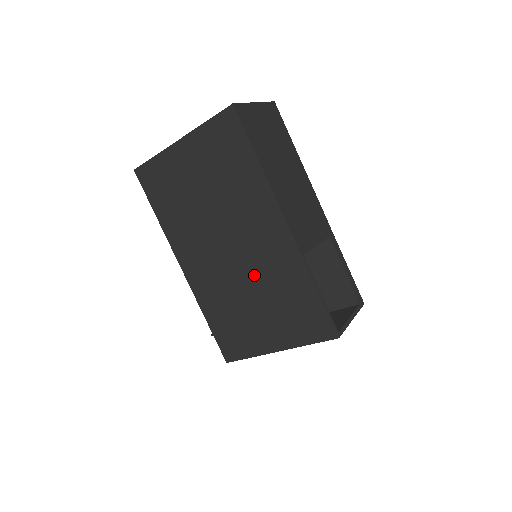
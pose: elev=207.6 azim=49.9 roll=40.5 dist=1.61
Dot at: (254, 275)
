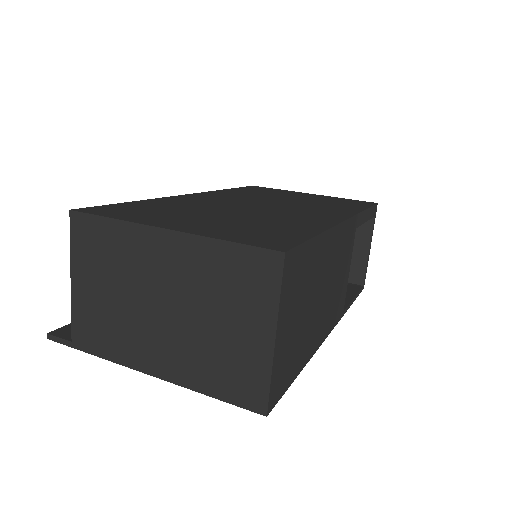
Dot at: occluded
